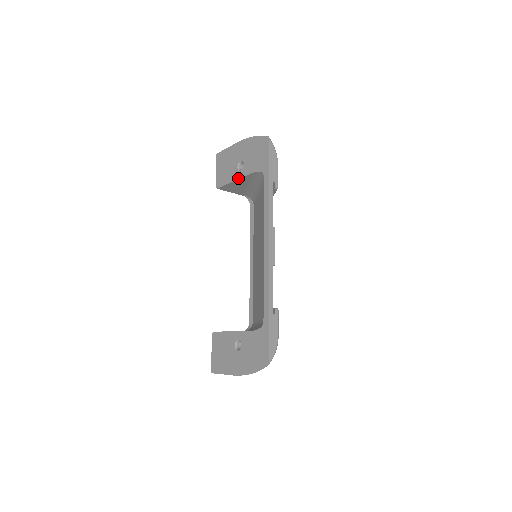
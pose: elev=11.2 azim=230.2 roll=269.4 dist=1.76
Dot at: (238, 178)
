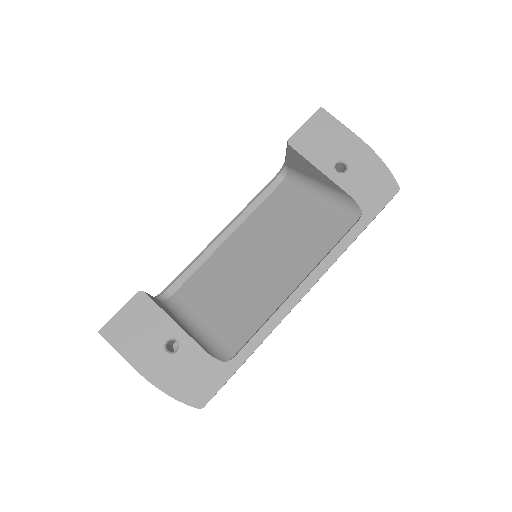
Dot at: (327, 175)
